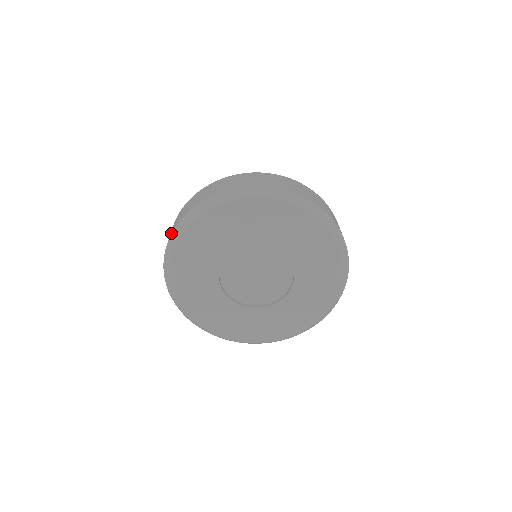
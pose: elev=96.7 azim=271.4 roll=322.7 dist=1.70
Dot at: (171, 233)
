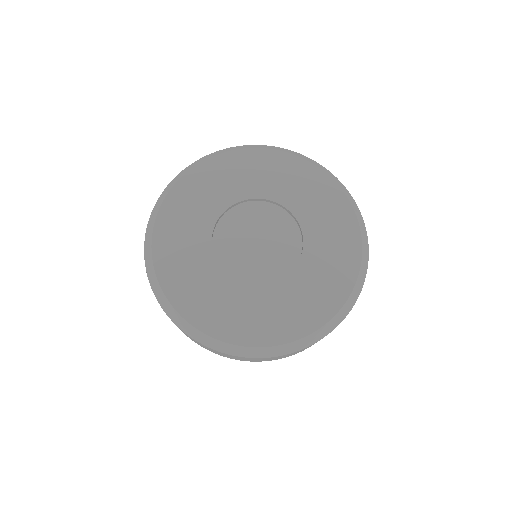
Dot at: (147, 276)
